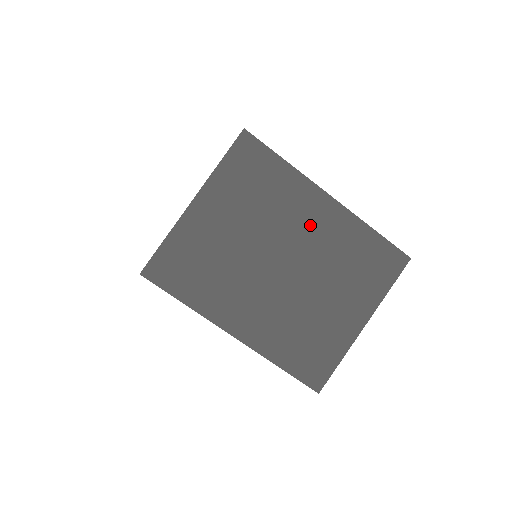
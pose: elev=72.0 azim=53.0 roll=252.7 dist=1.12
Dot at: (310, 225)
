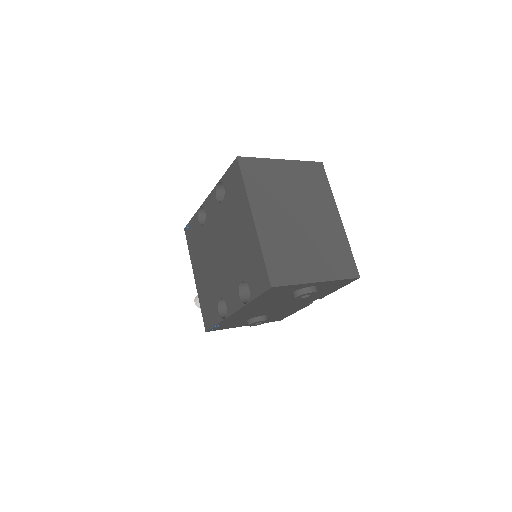
Dot at: (323, 217)
